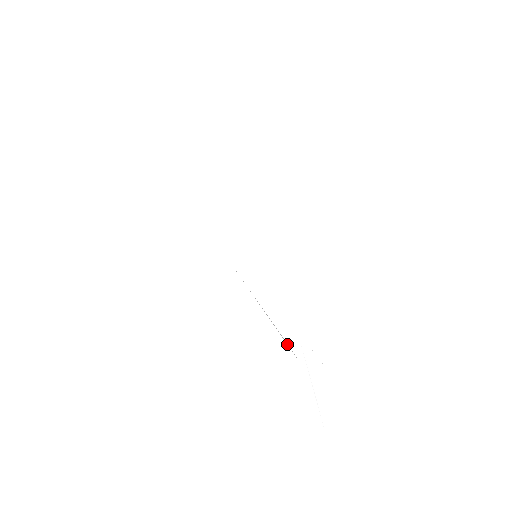
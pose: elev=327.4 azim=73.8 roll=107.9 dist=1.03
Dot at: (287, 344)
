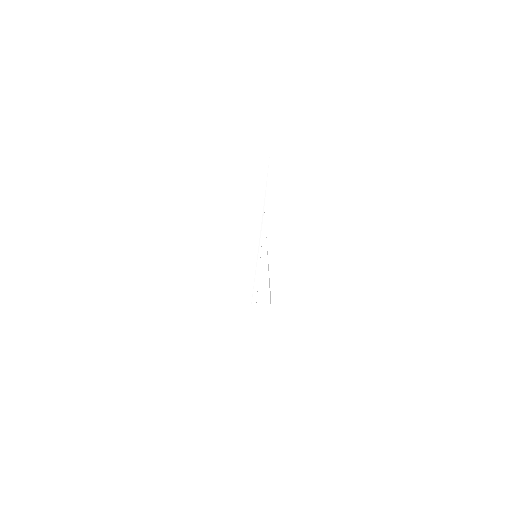
Dot at: occluded
